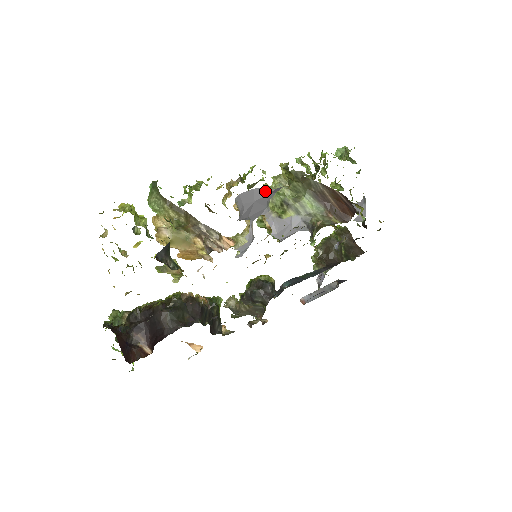
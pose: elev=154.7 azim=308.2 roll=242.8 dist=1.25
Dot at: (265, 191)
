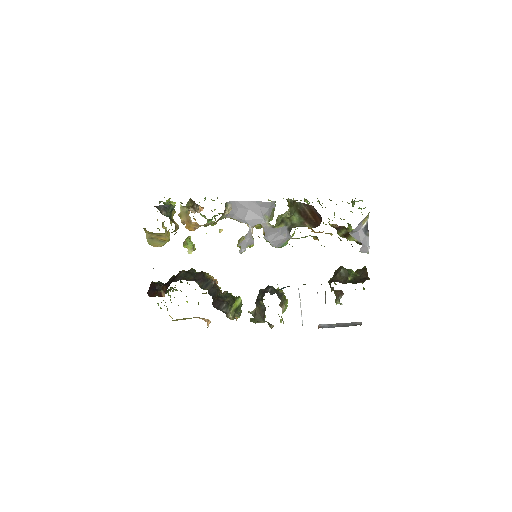
Dot at: (257, 204)
